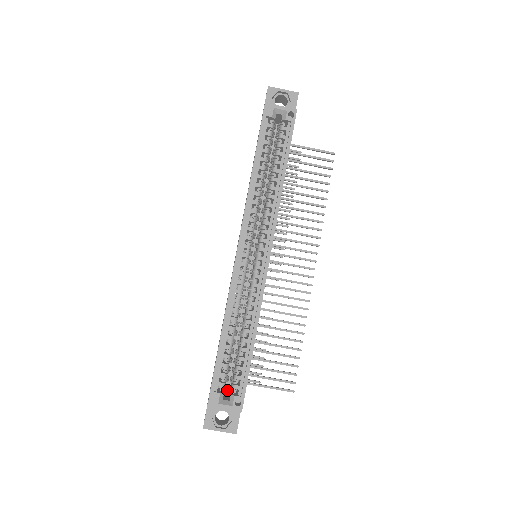
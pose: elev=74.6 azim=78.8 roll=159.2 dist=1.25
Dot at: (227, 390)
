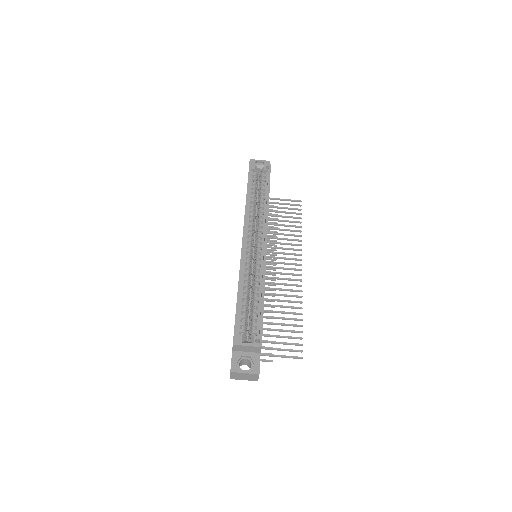
Dot at: occluded
